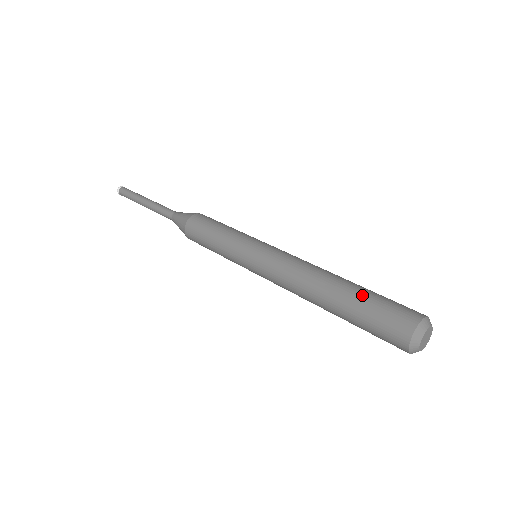
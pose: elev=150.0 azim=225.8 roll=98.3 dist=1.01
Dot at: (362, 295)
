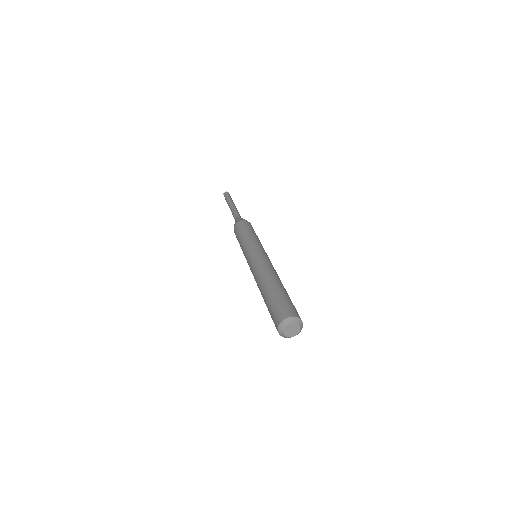
Dot at: (276, 293)
